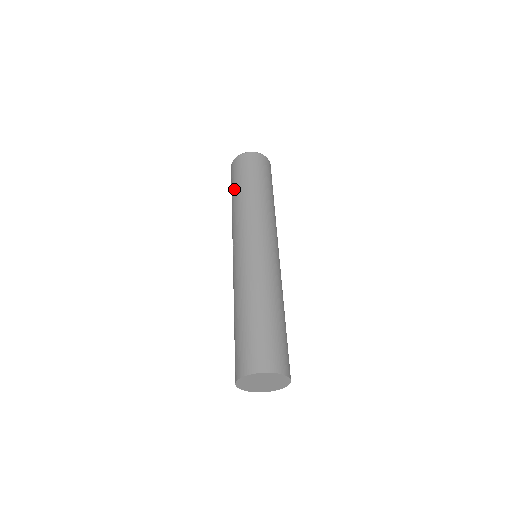
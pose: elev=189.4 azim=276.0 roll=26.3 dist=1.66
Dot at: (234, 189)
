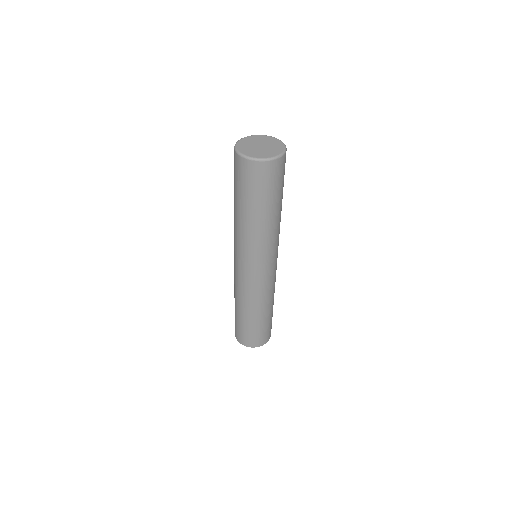
Dot at: (234, 194)
